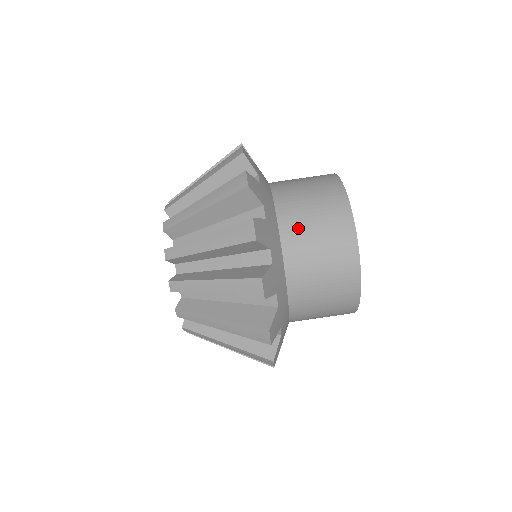
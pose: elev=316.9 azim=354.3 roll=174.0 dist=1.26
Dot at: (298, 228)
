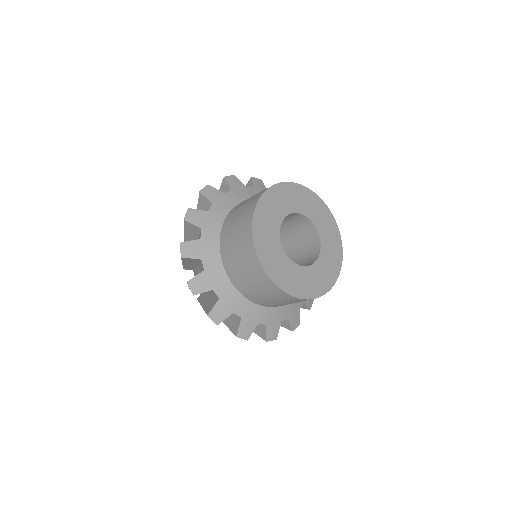
Dot at: (243, 202)
